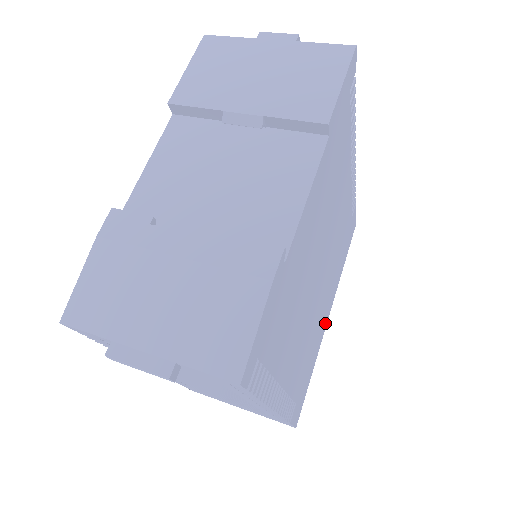
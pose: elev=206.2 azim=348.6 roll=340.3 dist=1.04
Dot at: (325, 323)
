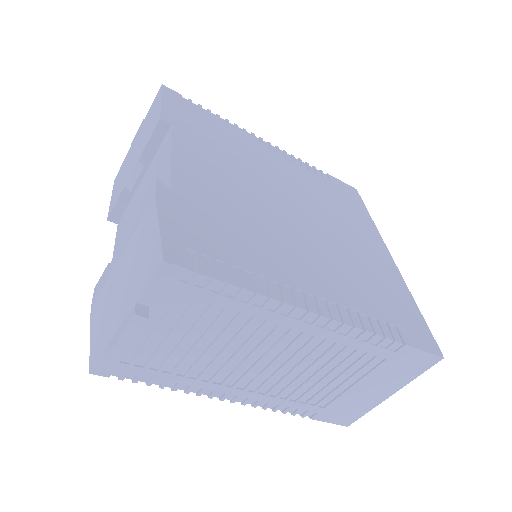
Dot at: (387, 261)
